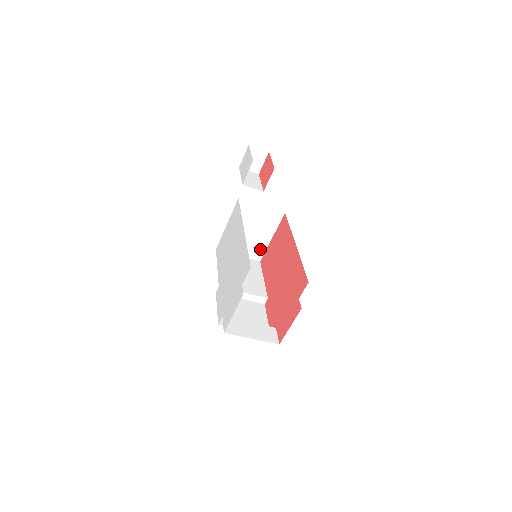
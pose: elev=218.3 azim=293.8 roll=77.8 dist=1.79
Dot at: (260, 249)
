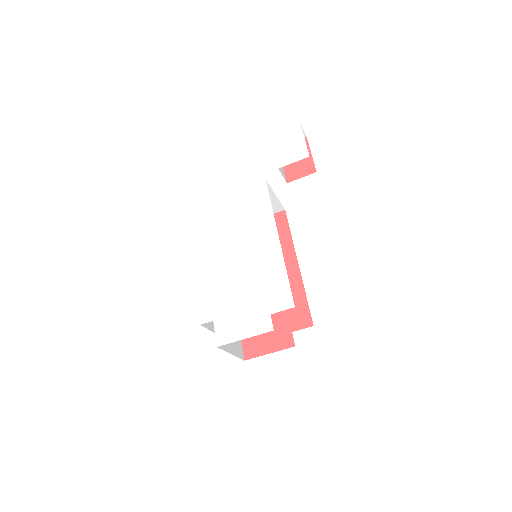
Dot at: occluded
